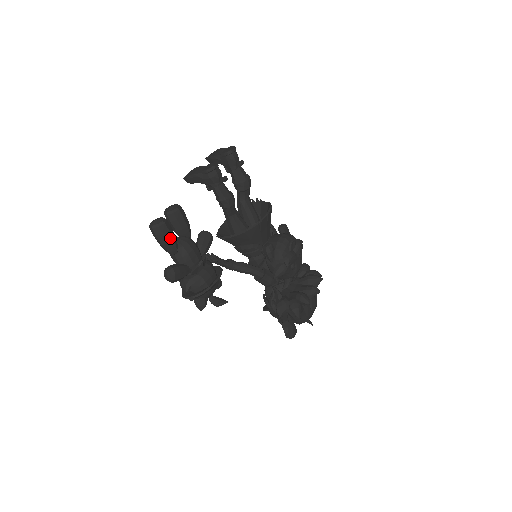
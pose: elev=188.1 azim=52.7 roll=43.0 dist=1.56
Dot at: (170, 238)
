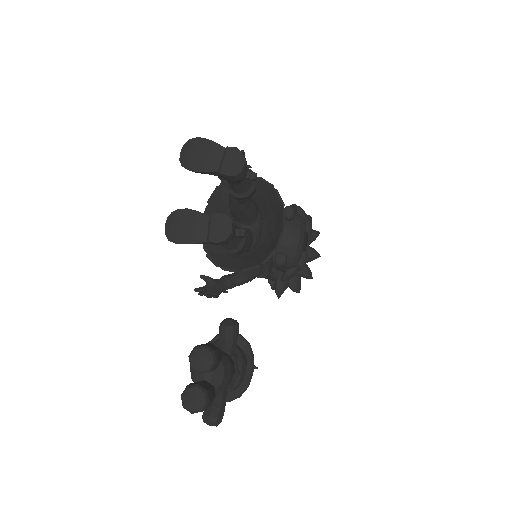
Dot at: (212, 400)
